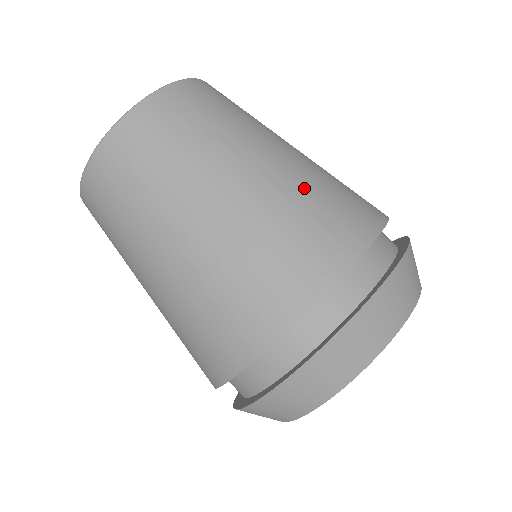
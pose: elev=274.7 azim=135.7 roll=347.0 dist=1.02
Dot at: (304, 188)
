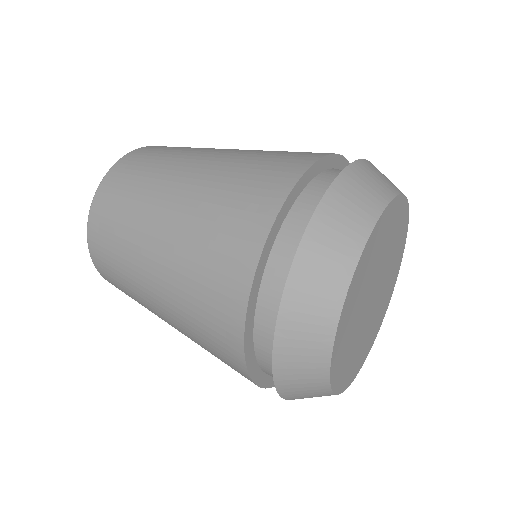
Dot at: occluded
